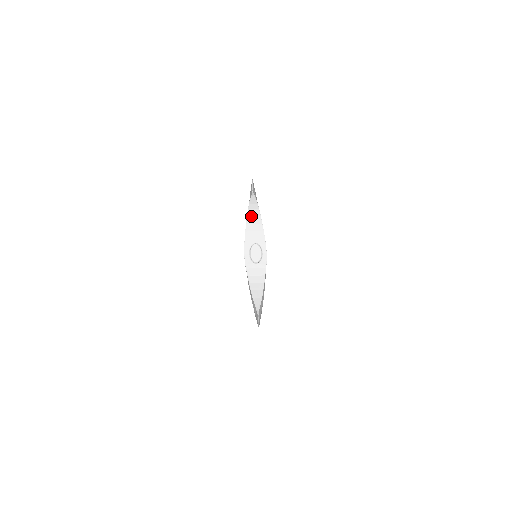
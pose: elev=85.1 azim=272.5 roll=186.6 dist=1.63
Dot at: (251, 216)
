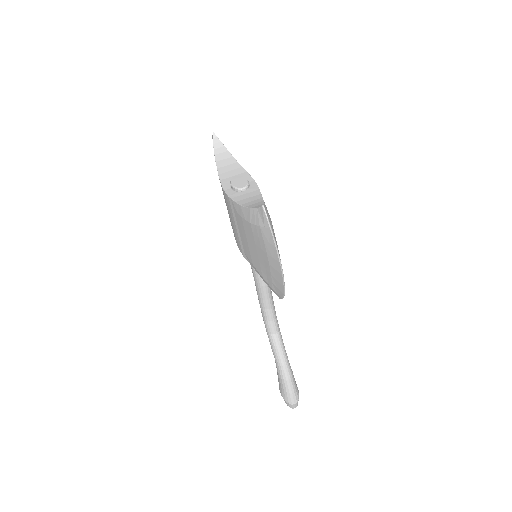
Dot at: (221, 160)
